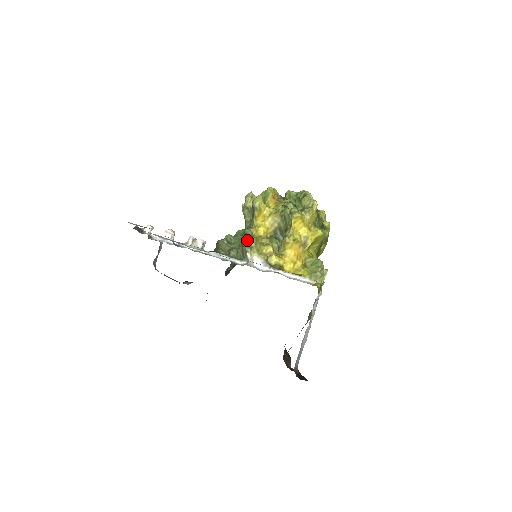
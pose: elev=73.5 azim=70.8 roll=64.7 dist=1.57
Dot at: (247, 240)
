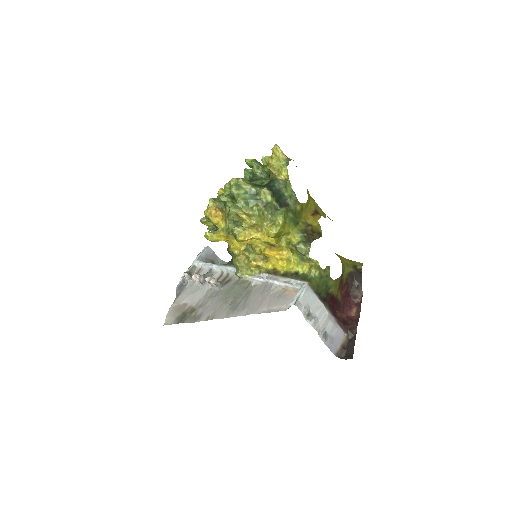
Dot at: (234, 265)
